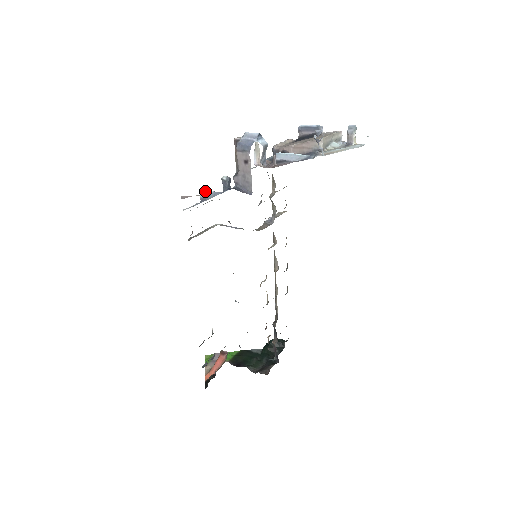
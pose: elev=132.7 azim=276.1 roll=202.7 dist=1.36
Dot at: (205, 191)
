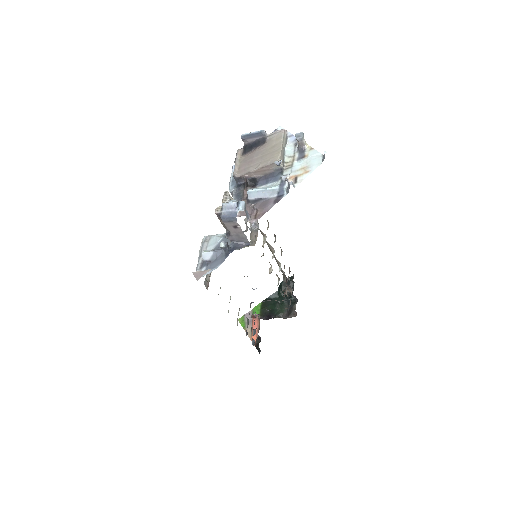
Dot at: (205, 254)
